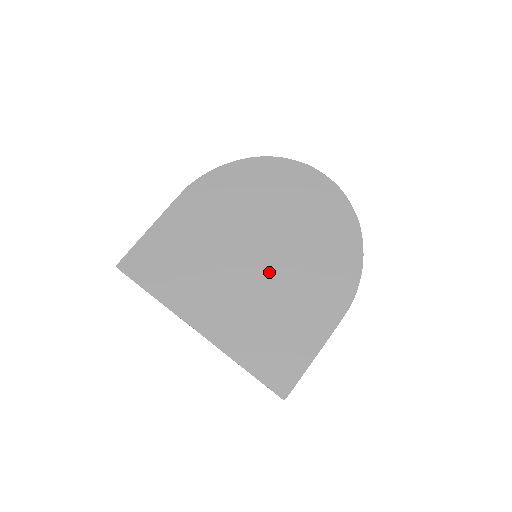
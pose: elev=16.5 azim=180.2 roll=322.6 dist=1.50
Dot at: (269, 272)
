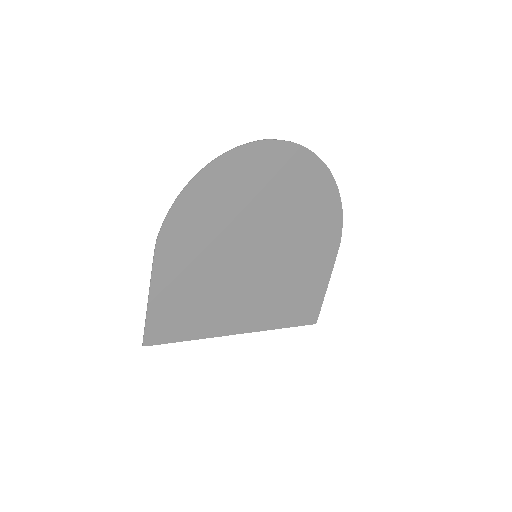
Dot at: (273, 261)
